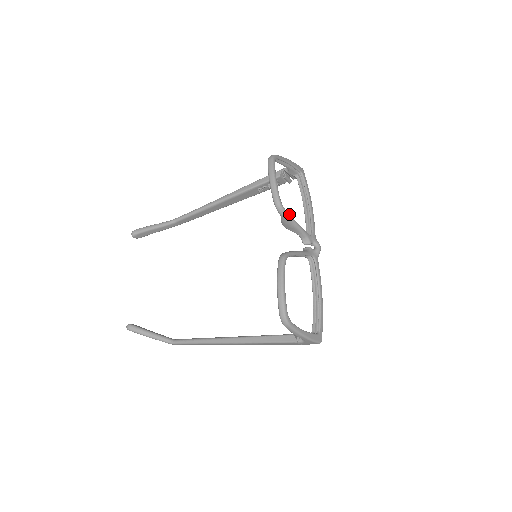
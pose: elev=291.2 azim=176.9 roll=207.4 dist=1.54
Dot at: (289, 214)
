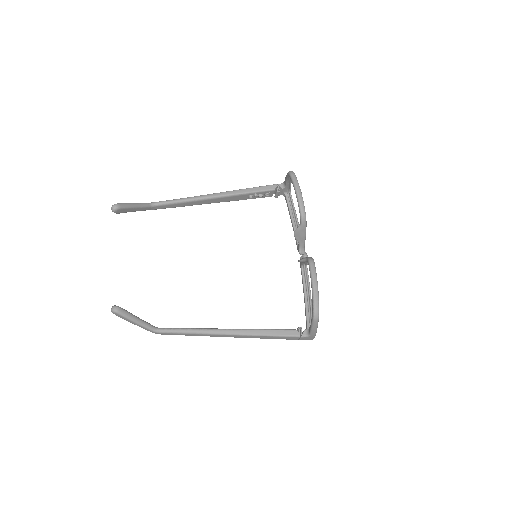
Dot at: (306, 225)
